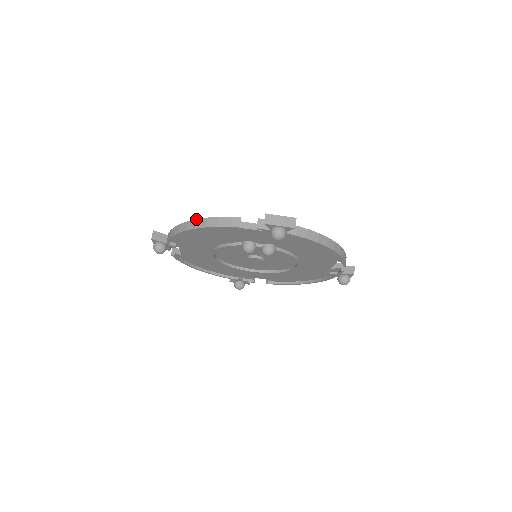
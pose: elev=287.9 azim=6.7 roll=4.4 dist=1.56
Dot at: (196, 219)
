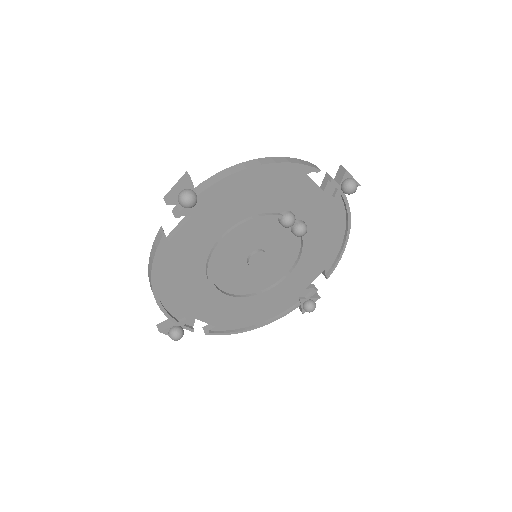
Dot at: occluded
